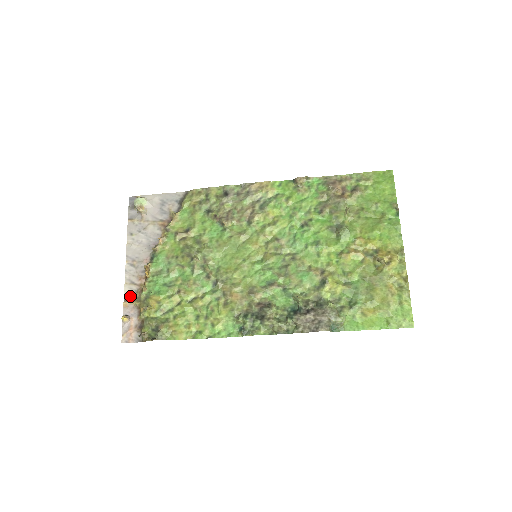
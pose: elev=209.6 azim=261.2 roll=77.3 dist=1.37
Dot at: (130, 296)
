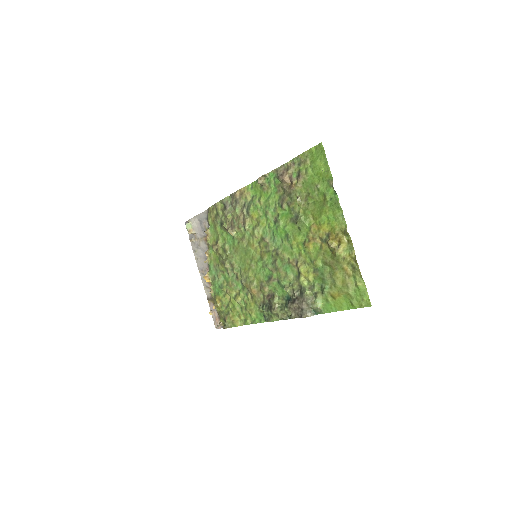
Dot at: (209, 296)
